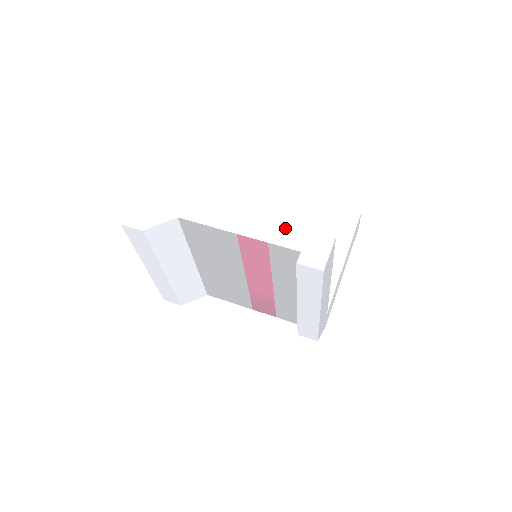
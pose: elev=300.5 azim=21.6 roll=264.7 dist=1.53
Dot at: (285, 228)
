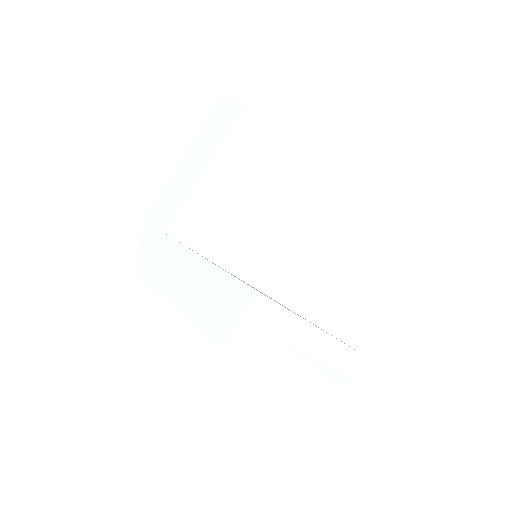
Dot at: (350, 353)
